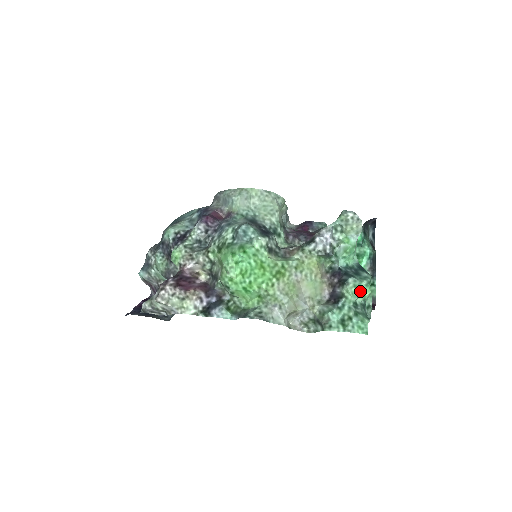
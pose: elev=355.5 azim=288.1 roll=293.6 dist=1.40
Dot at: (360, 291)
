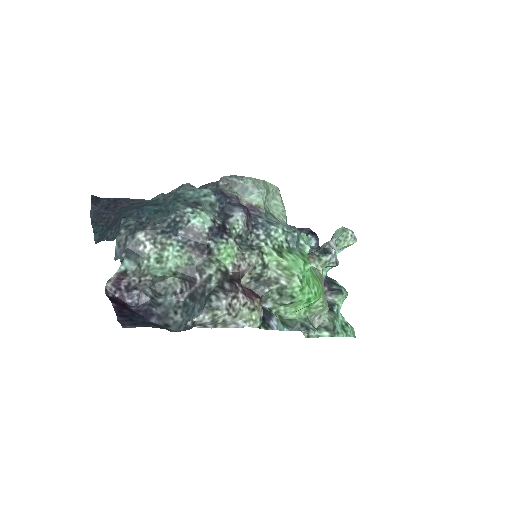
Dot at: occluded
